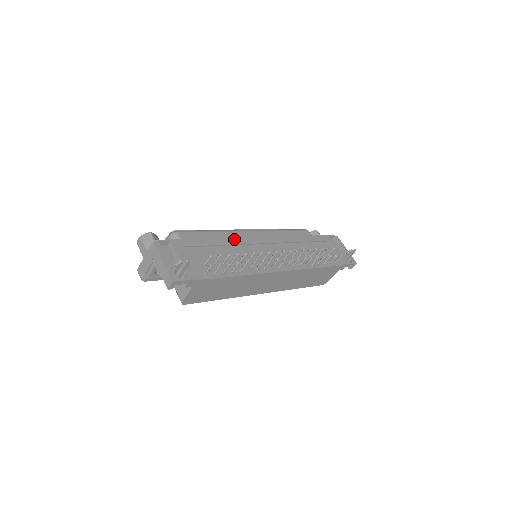
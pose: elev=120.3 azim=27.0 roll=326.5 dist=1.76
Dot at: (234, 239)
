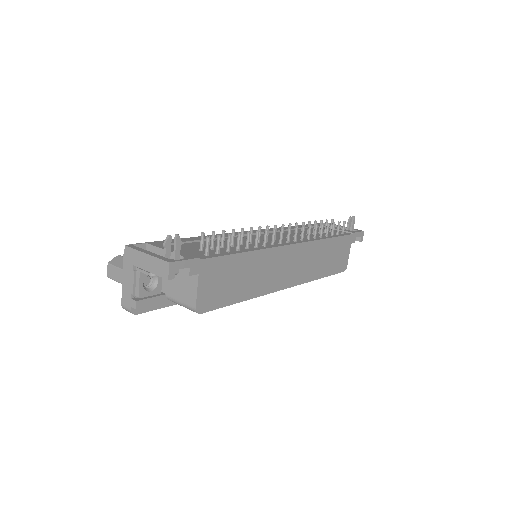
Dot at: (221, 235)
